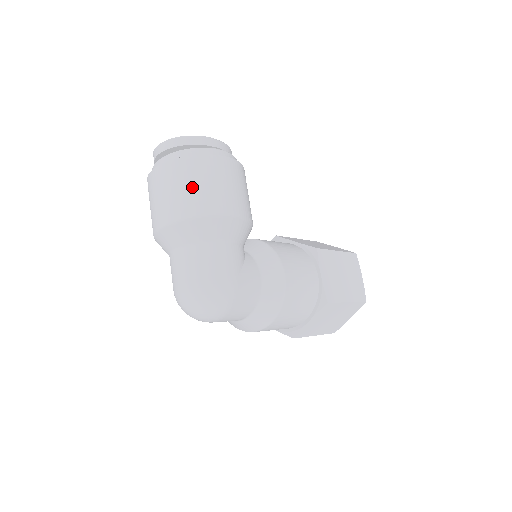
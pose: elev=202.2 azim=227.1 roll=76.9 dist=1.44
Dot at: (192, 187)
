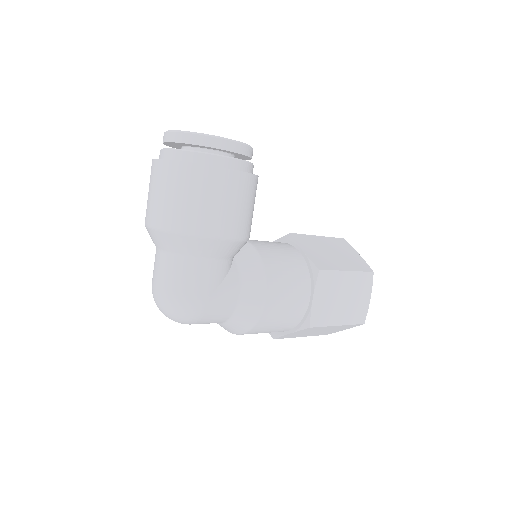
Dot at: (182, 199)
